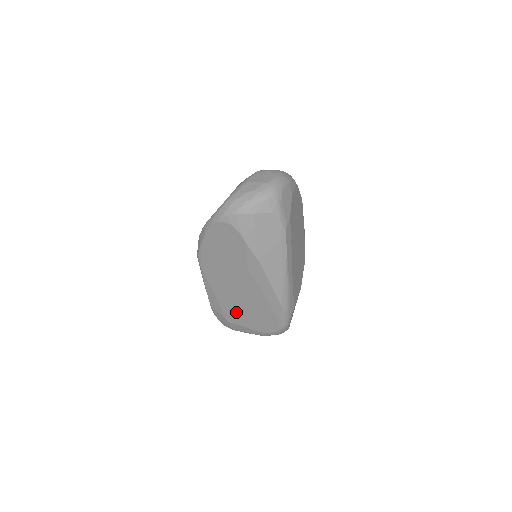
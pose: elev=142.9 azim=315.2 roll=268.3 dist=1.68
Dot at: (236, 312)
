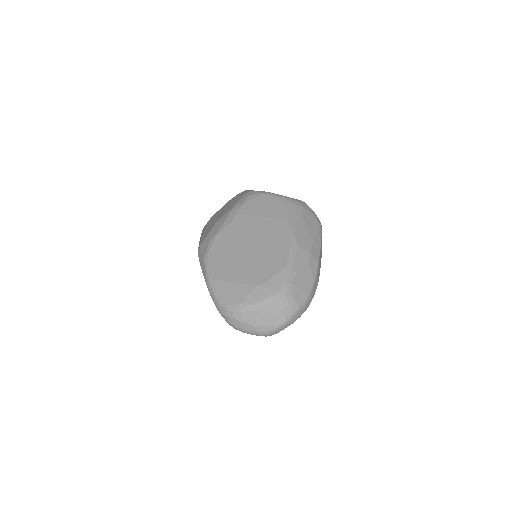
Dot at: occluded
